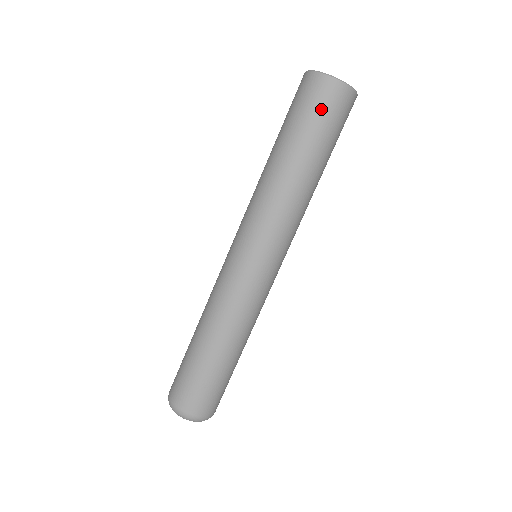
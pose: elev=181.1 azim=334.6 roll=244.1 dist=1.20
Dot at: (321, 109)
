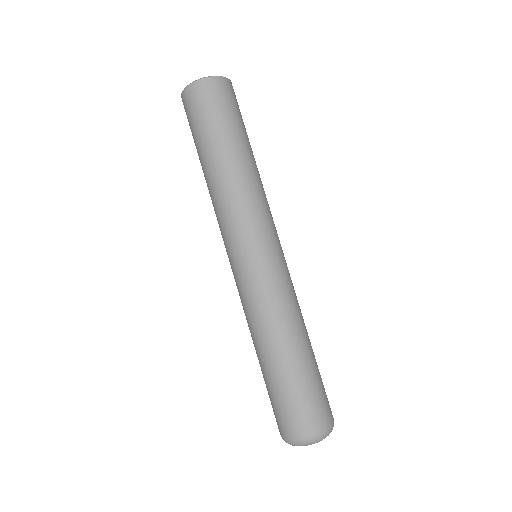
Dot at: (232, 104)
